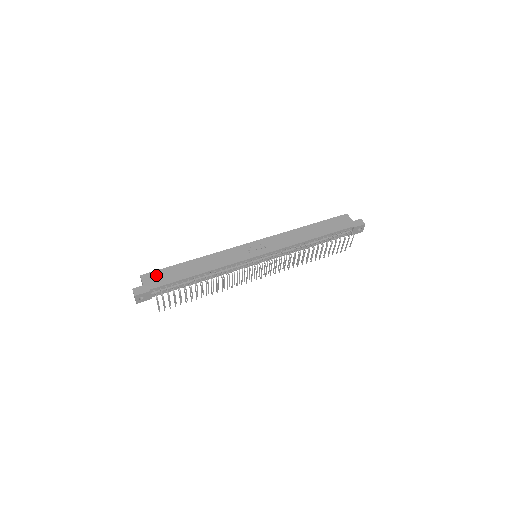
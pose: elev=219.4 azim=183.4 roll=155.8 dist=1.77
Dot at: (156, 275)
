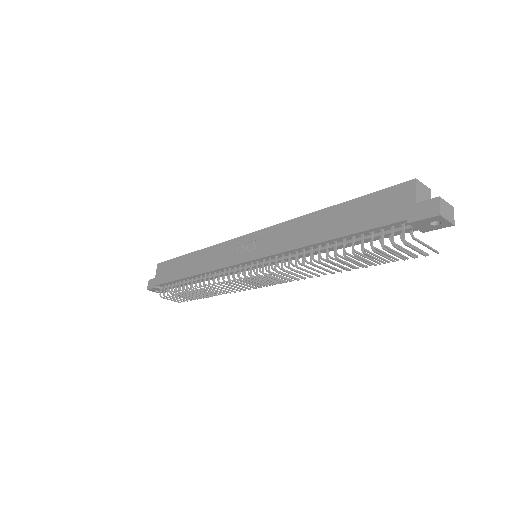
Dot at: (165, 267)
